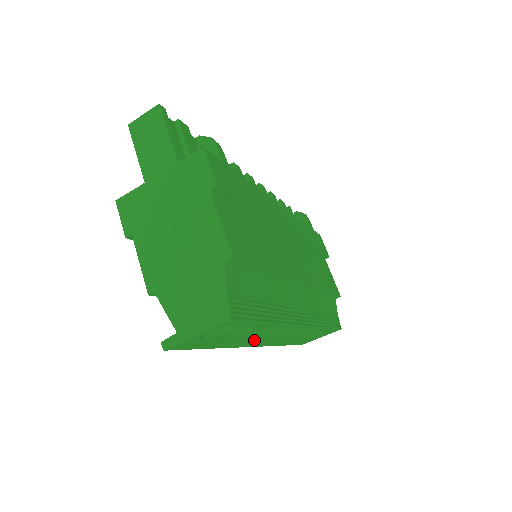
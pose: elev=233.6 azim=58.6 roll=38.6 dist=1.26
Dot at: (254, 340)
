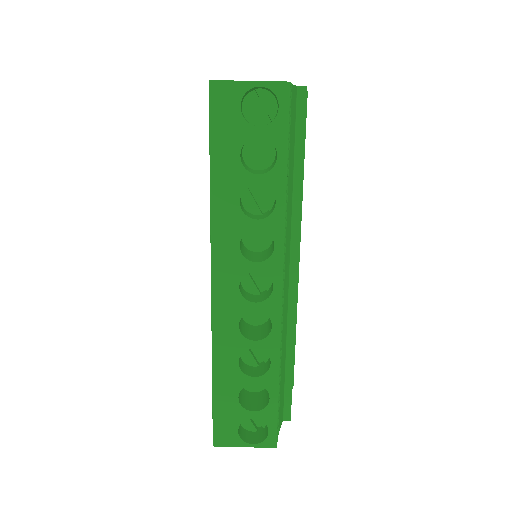
Dot at: (235, 239)
